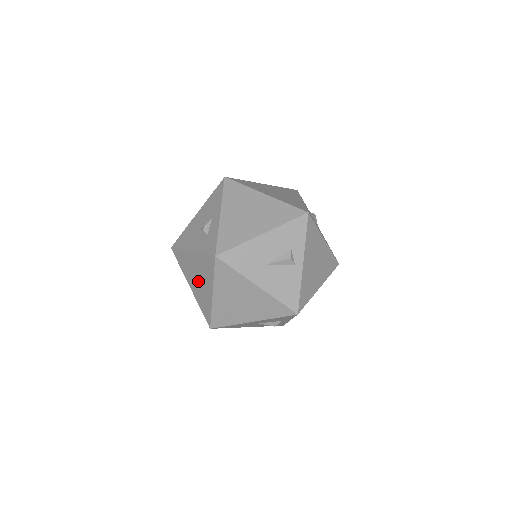
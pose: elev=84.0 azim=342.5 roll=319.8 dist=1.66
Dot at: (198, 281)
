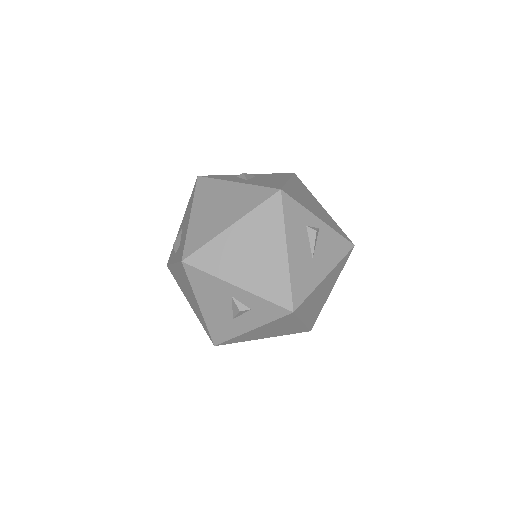
Dot at: (275, 331)
